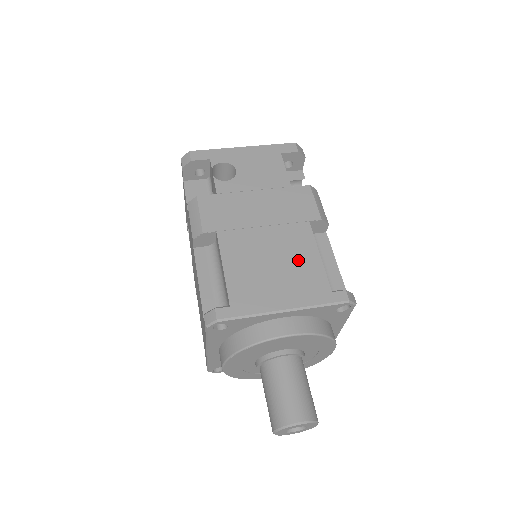
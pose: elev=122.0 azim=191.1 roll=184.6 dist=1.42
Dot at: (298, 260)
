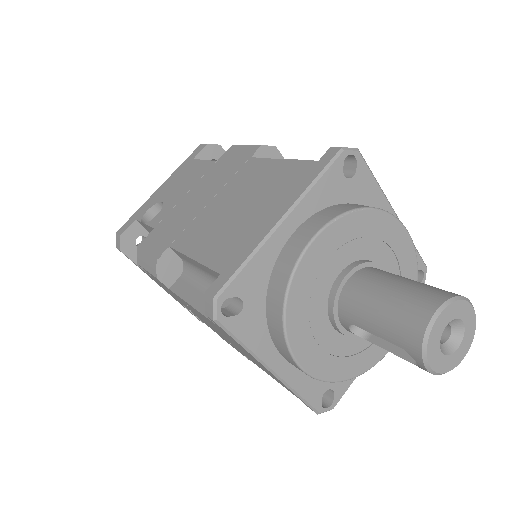
Dot at: occluded
